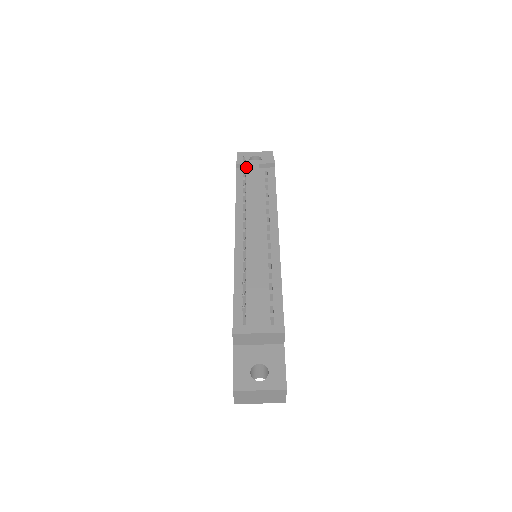
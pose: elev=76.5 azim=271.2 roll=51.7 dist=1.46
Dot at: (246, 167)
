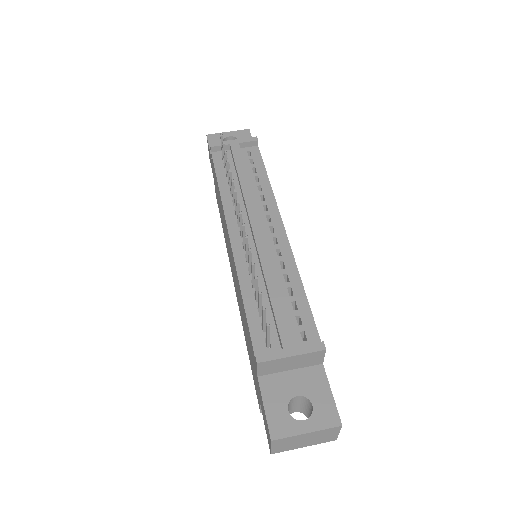
Dot at: occluded
